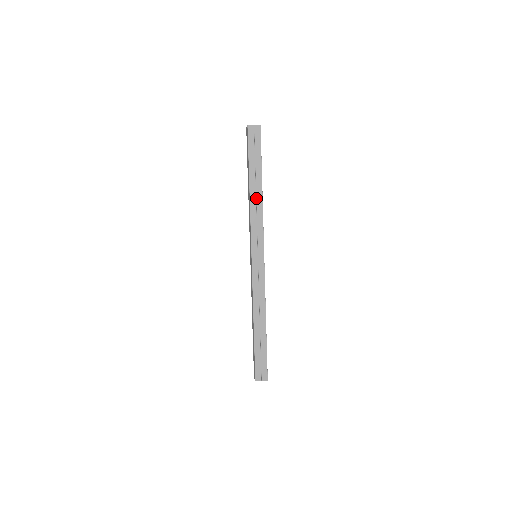
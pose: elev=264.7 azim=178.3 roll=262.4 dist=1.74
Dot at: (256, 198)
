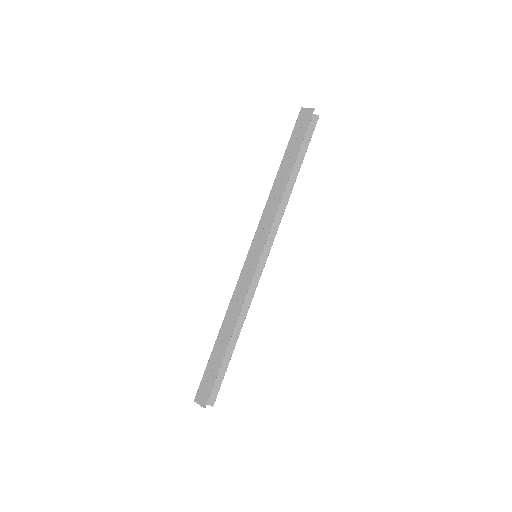
Dot at: (278, 188)
